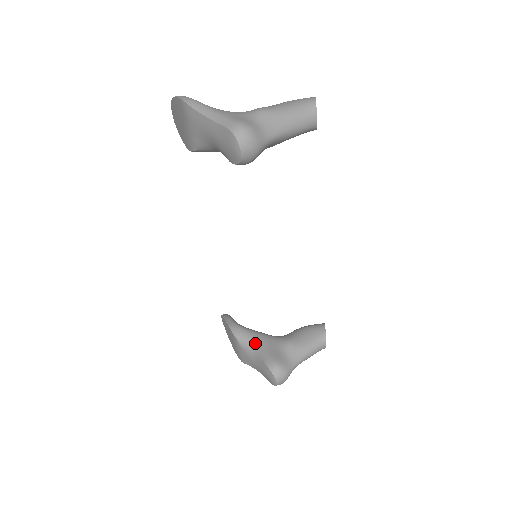
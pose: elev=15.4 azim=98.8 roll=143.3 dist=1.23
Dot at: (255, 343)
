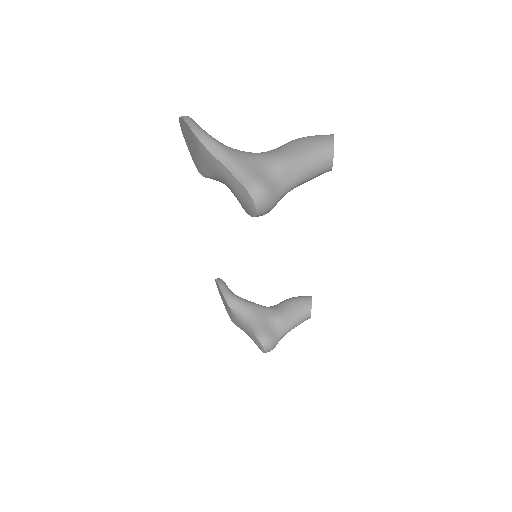
Dot at: (247, 314)
